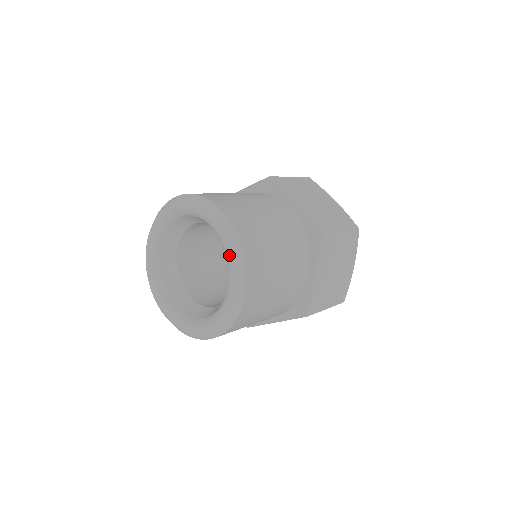
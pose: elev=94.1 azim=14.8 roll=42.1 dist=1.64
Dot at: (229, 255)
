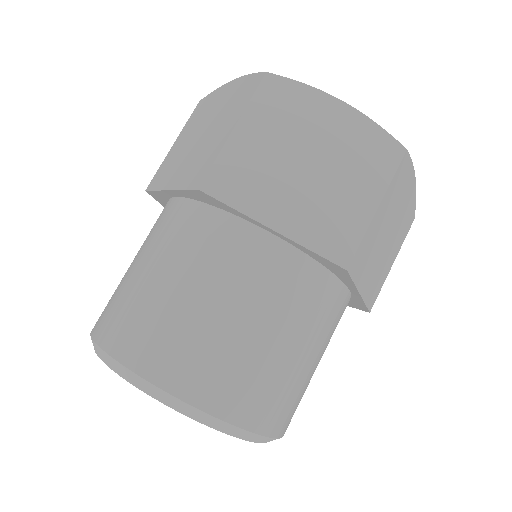
Dot at: (227, 433)
